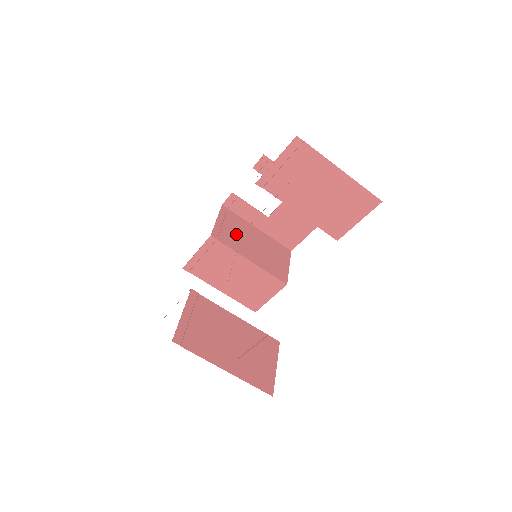
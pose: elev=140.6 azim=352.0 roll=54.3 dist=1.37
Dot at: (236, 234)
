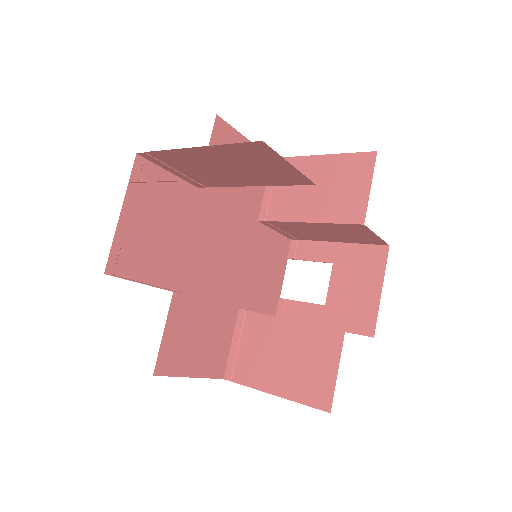
Dot at: occluded
